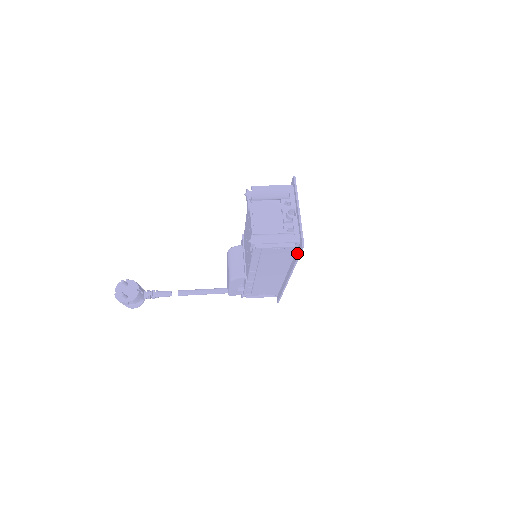
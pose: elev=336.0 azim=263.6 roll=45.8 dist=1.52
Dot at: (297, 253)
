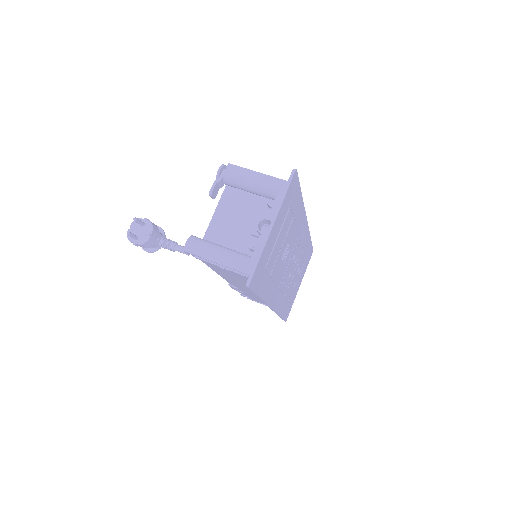
Dot at: occluded
